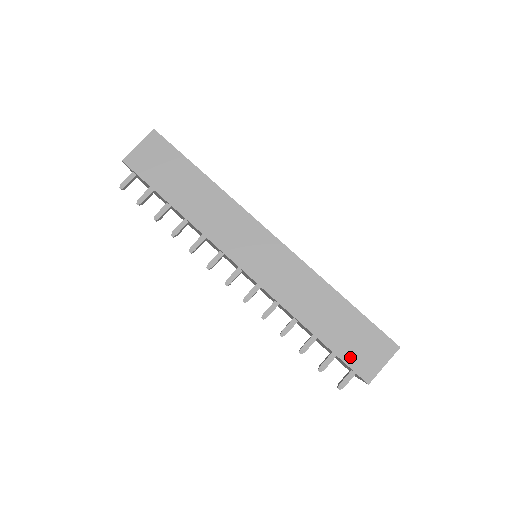
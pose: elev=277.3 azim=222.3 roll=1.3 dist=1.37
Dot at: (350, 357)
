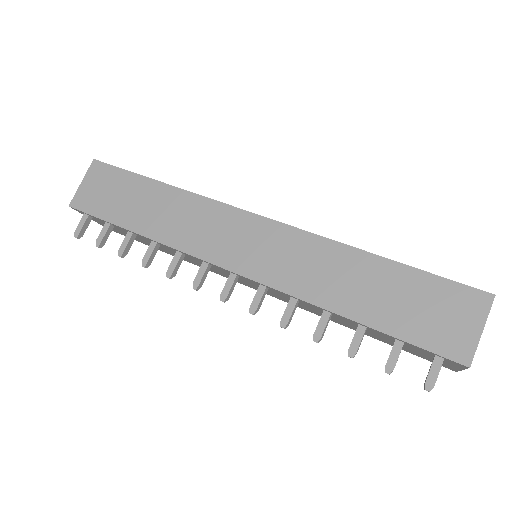
Dot at: (424, 336)
